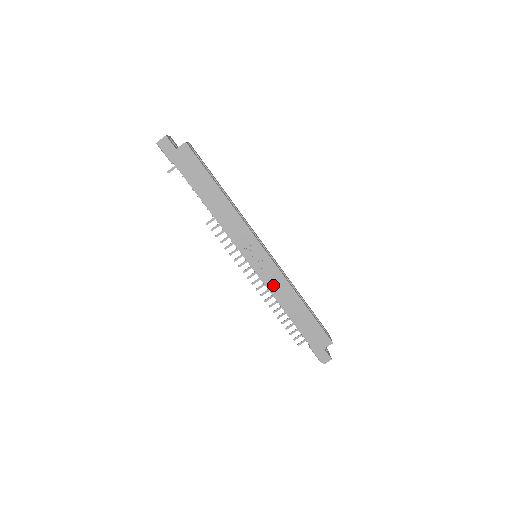
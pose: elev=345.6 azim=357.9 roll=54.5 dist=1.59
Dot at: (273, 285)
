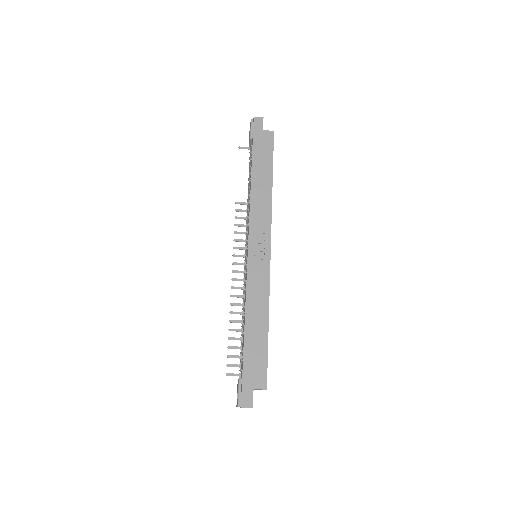
Dot at: (254, 285)
